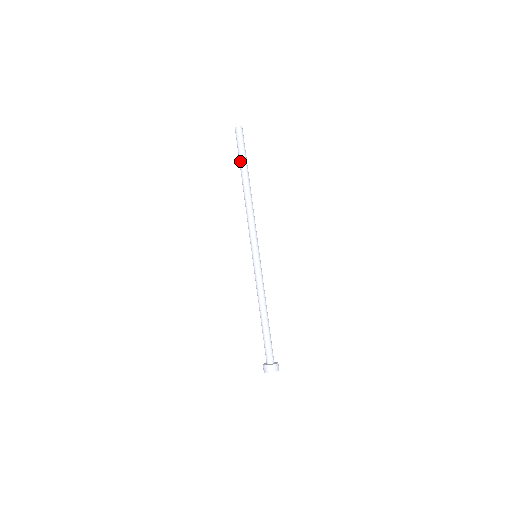
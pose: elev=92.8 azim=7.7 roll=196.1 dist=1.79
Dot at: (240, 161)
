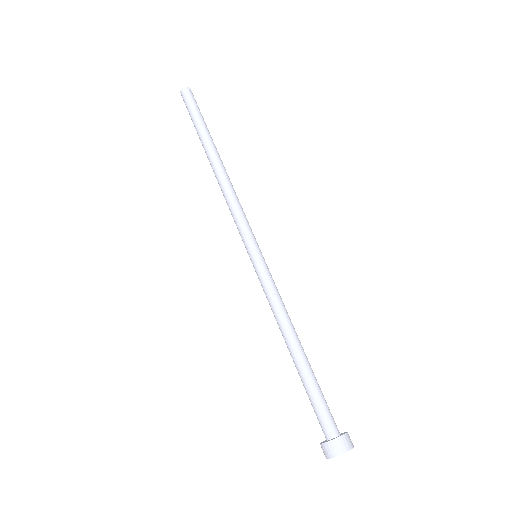
Dot at: (197, 133)
